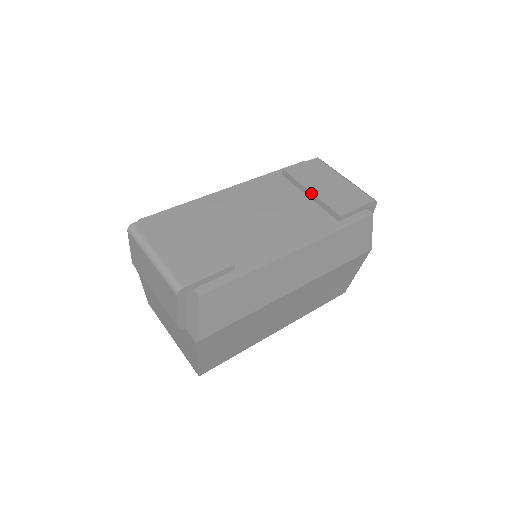
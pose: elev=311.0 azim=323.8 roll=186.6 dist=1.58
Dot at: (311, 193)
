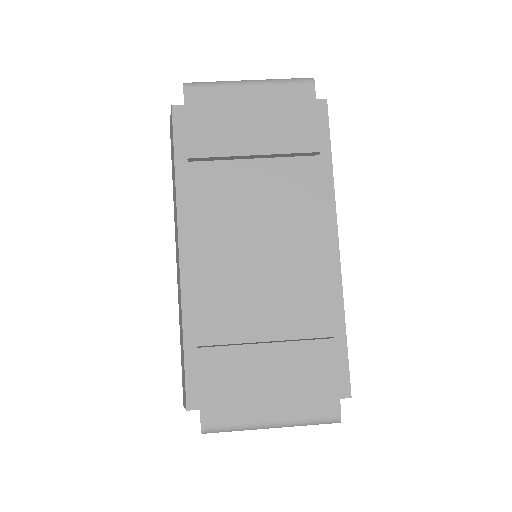
Dot at: (257, 156)
